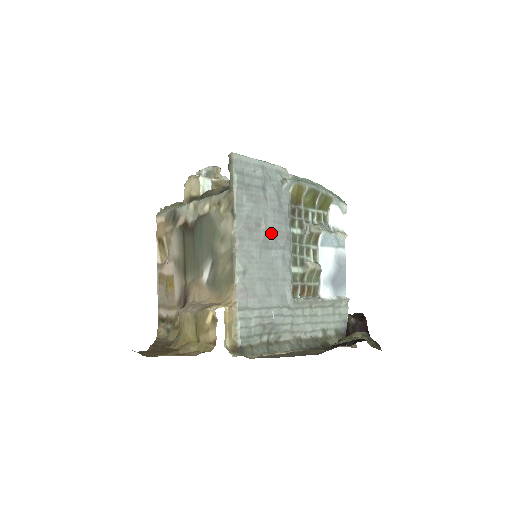
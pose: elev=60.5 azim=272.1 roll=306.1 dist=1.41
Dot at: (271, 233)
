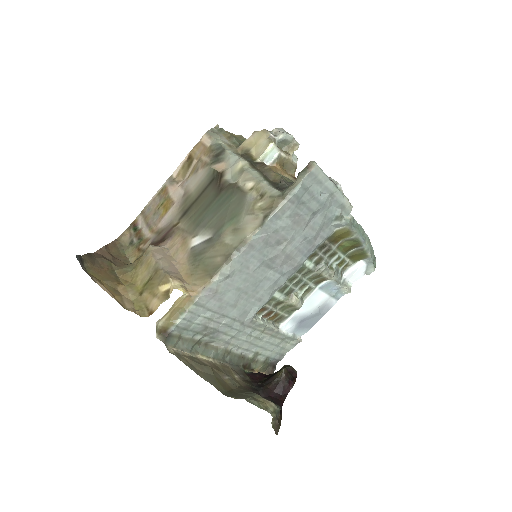
Dot at: (284, 256)
